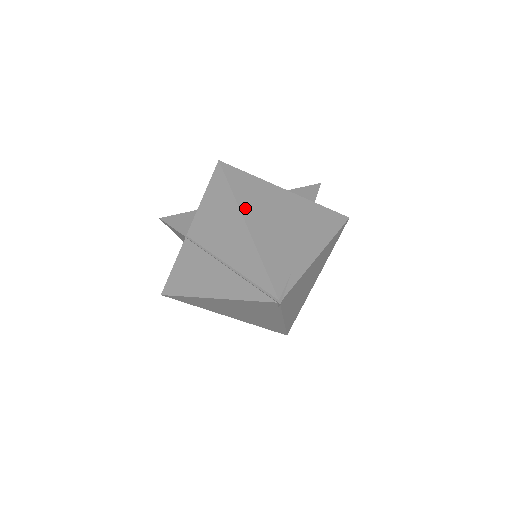
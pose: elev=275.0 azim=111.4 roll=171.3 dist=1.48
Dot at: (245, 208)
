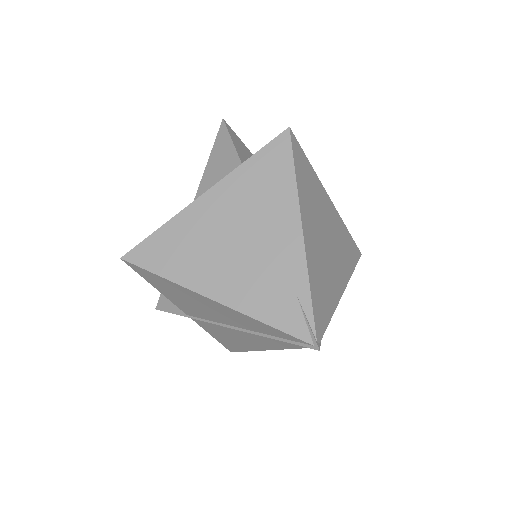
Dot at: (191, 281)
